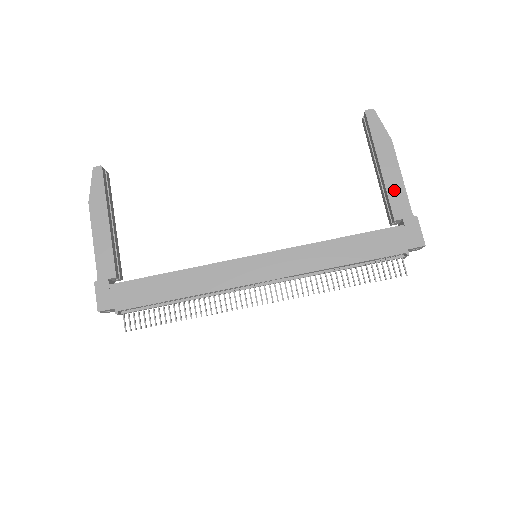
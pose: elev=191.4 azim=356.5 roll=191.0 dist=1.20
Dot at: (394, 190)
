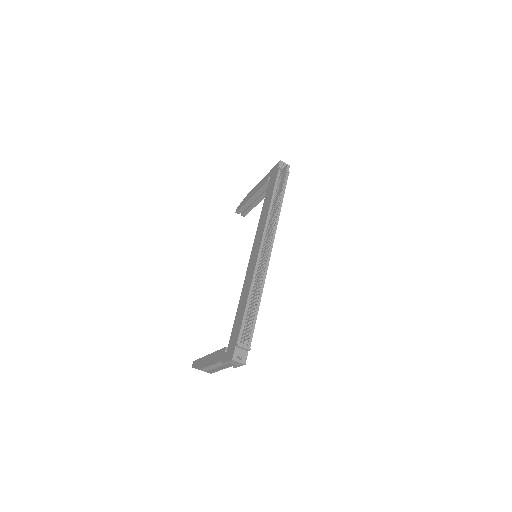
Dot at: (260, 186)
